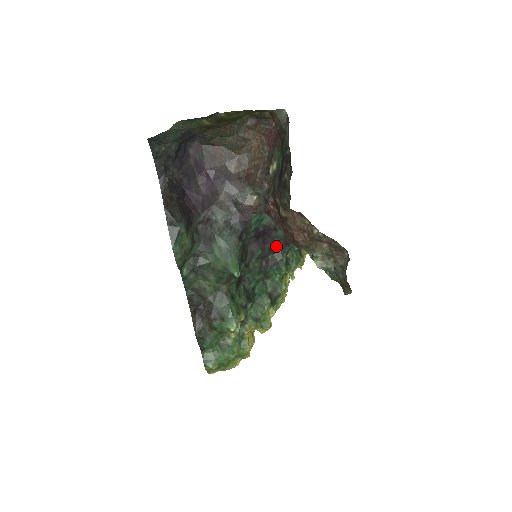
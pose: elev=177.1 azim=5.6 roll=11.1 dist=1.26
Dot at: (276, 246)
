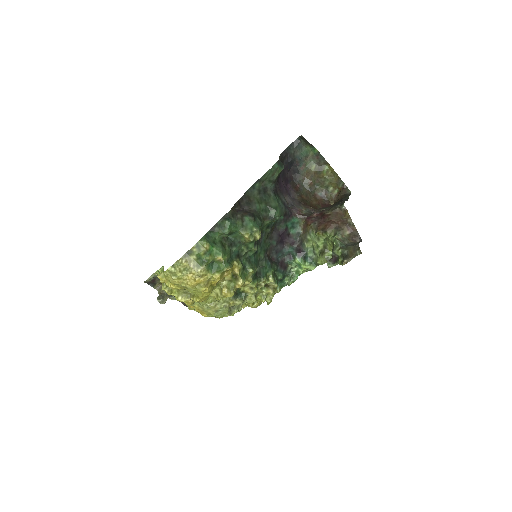
Dot at: (278, 257)
